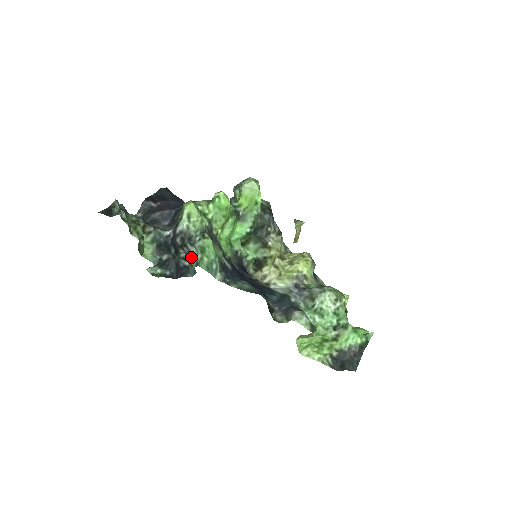
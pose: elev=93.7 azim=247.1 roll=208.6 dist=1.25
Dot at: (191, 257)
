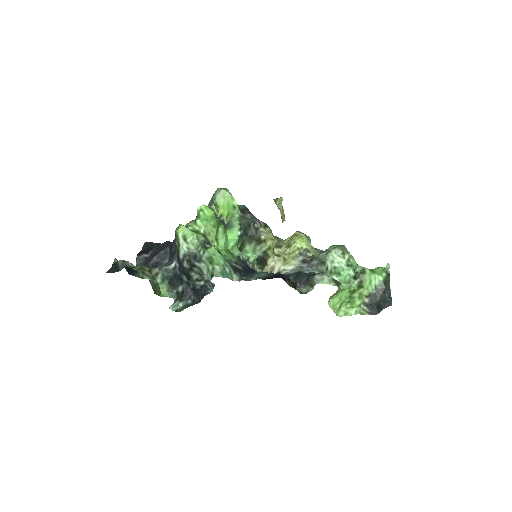
Dot at: (203, 273)
